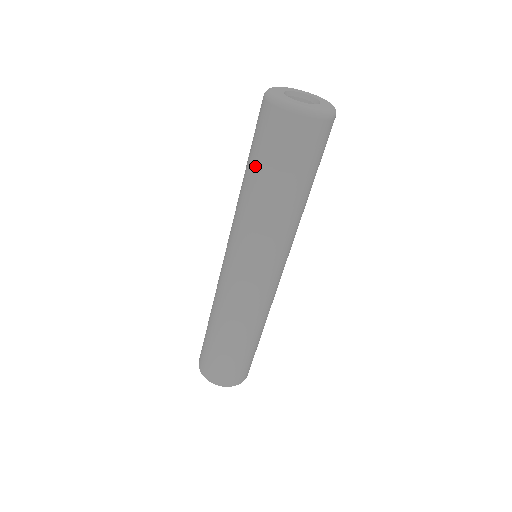
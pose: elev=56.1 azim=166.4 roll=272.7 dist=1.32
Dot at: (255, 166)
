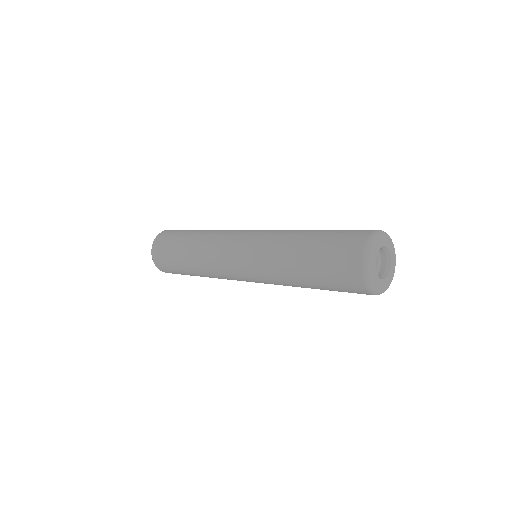
Dot at: occluded
